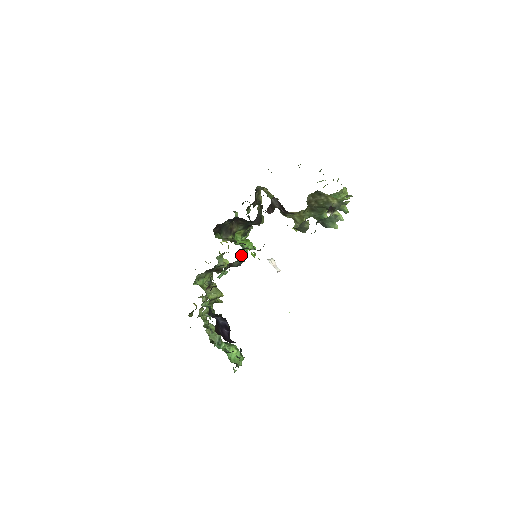
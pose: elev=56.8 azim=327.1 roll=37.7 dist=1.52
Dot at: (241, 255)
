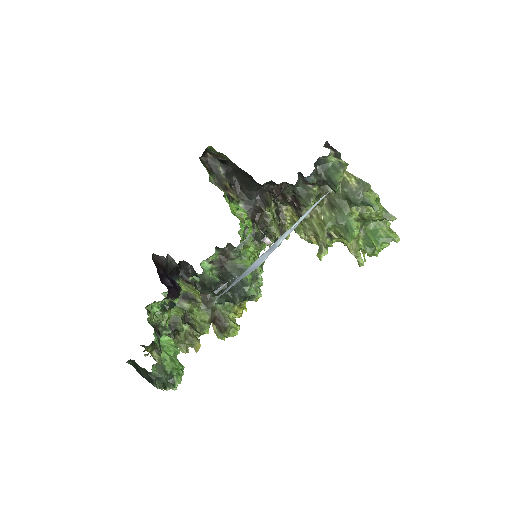
Dot at: (240, 259)
